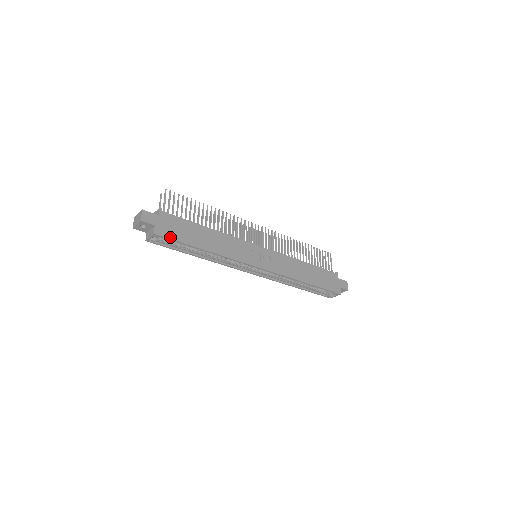
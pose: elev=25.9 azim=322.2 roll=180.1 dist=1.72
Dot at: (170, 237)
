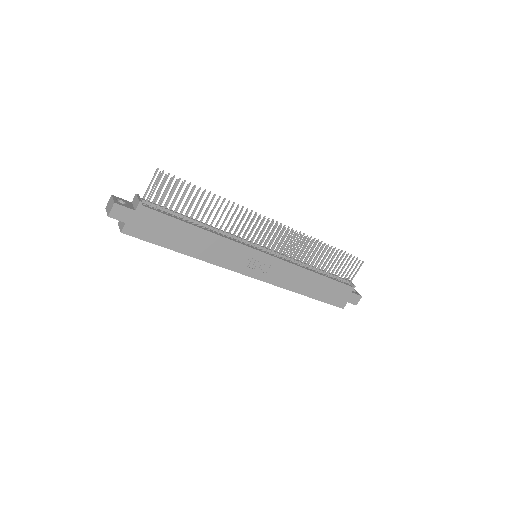
Dot at: (142, 237)
